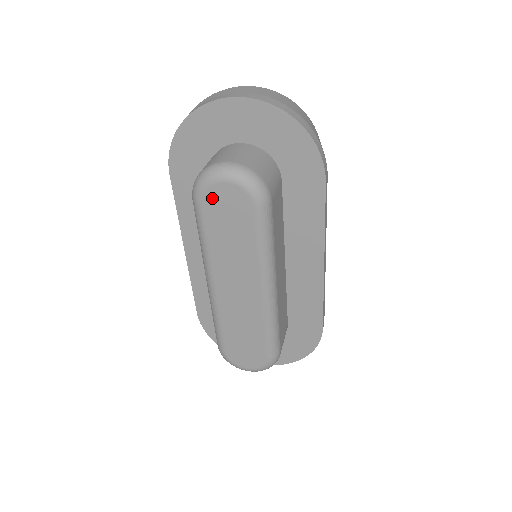
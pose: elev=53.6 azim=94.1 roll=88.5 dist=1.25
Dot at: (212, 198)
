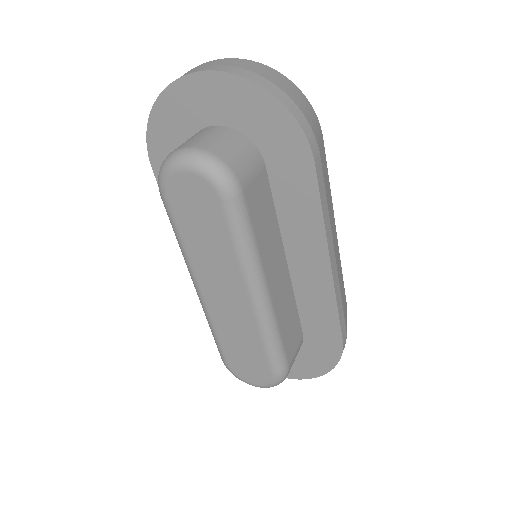
Dot at: (175, 191)
